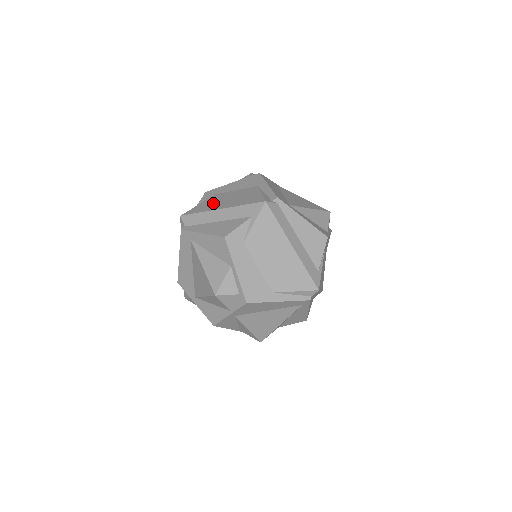
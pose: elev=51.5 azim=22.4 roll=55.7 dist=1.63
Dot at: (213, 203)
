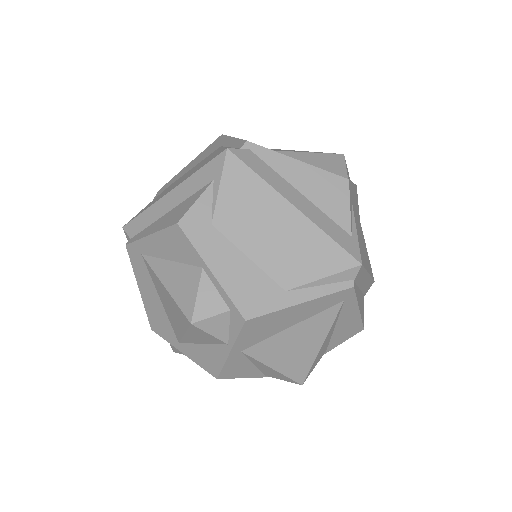
Dot at: (163, 193)
